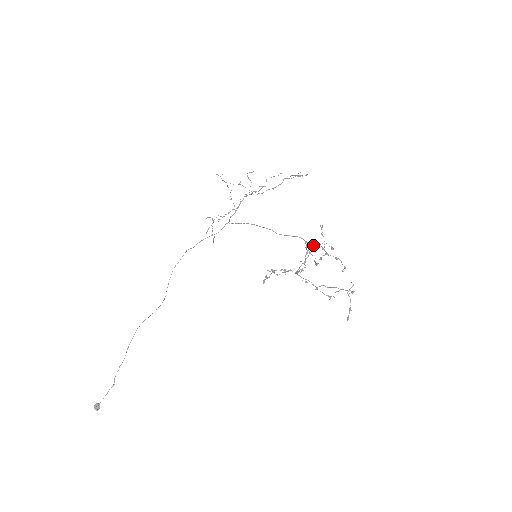
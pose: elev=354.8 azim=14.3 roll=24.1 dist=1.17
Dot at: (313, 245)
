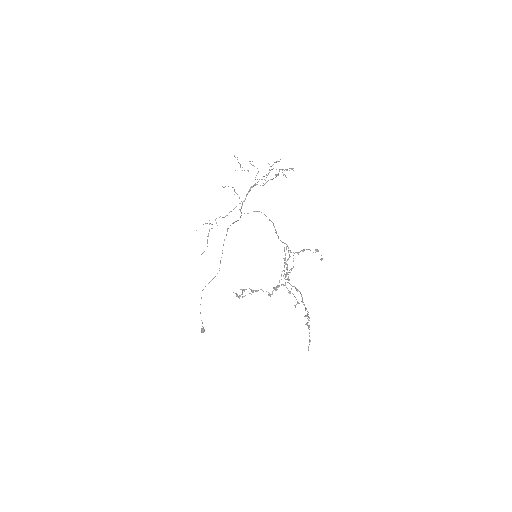
Dot at: (286, 263)
